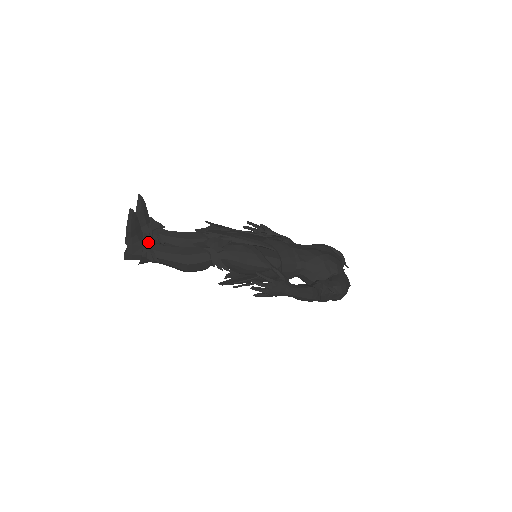
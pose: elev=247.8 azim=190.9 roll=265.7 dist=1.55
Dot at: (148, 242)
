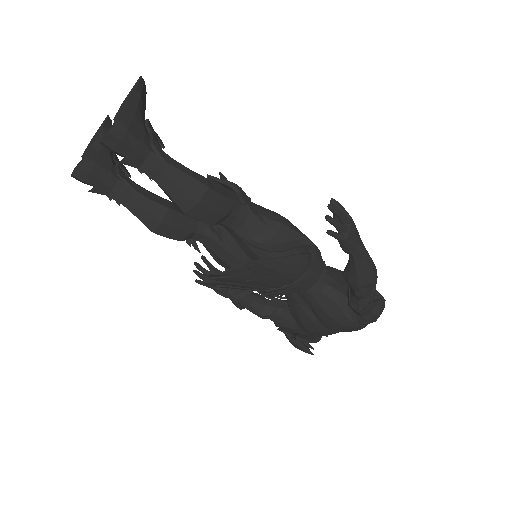
Dot at: (154, 131)
